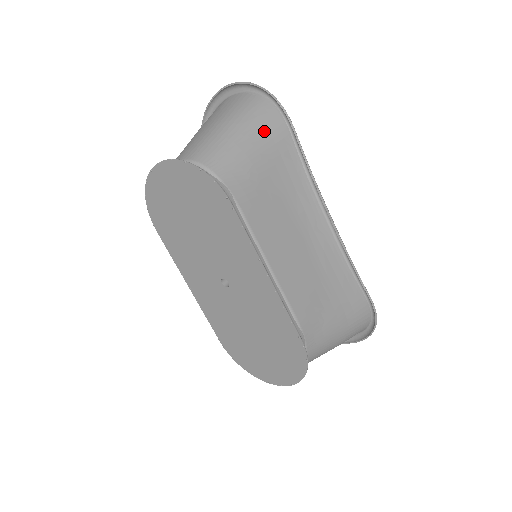
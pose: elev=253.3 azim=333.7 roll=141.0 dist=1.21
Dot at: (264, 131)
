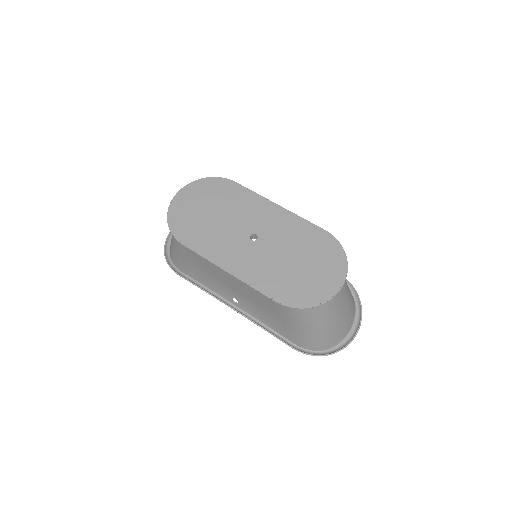
Dot at: occluded
